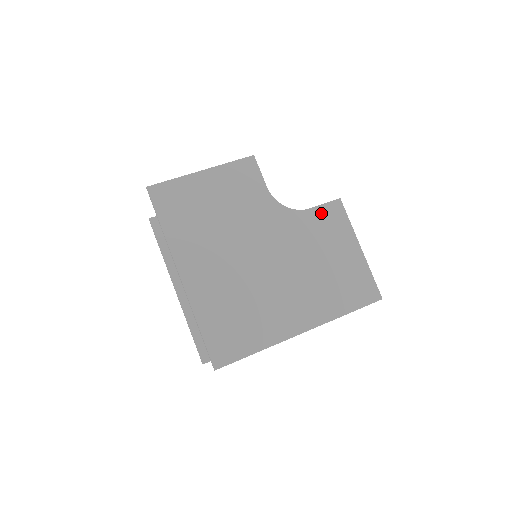
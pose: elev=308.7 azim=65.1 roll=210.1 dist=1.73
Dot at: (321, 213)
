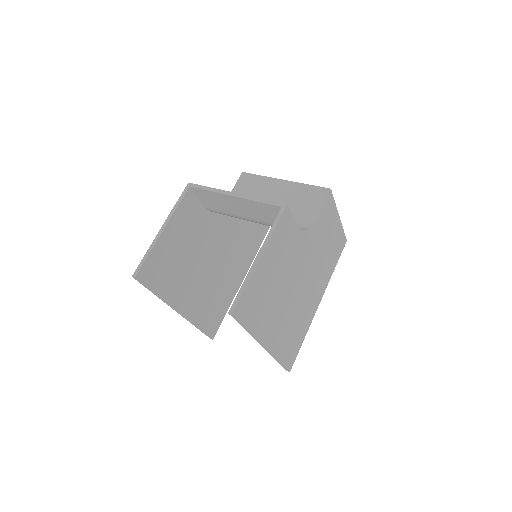
Dot at: (323, 213)
